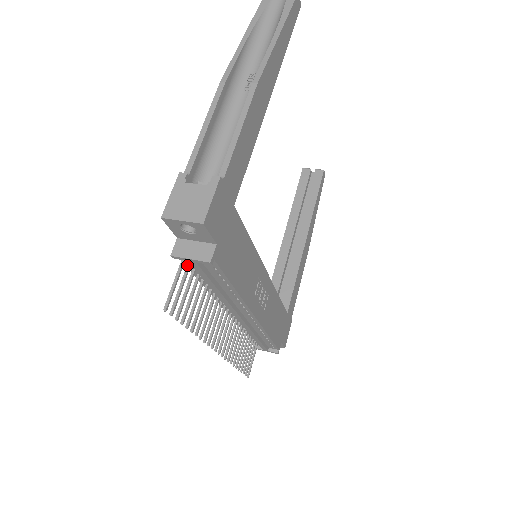
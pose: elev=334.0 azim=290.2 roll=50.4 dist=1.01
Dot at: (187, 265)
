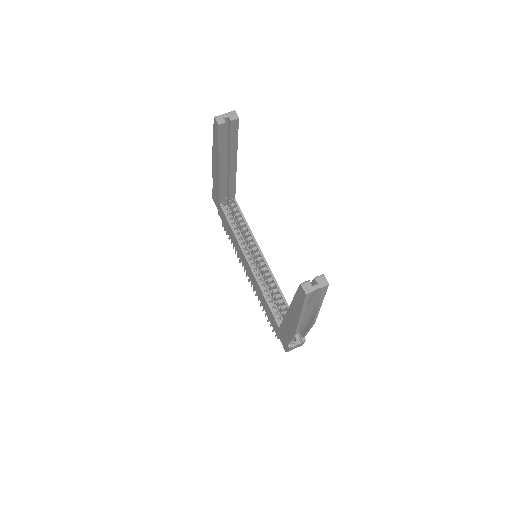
Dot at: occluded
